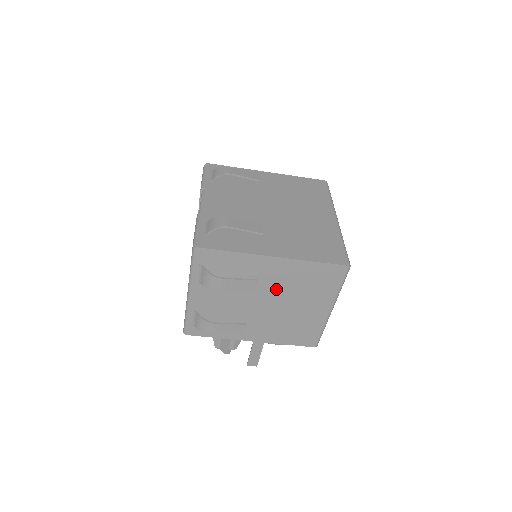
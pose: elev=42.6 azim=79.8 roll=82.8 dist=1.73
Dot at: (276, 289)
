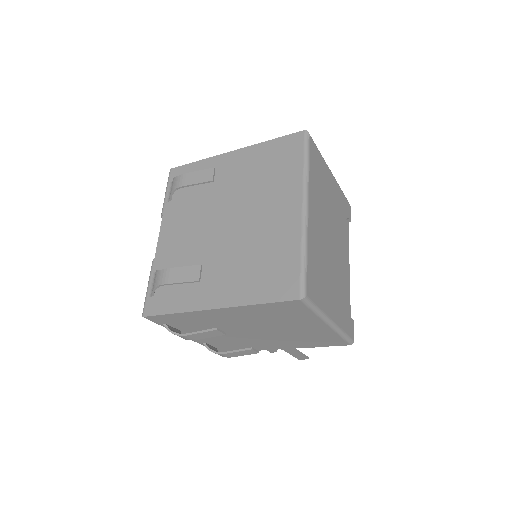
Dot at: (250, 323)
